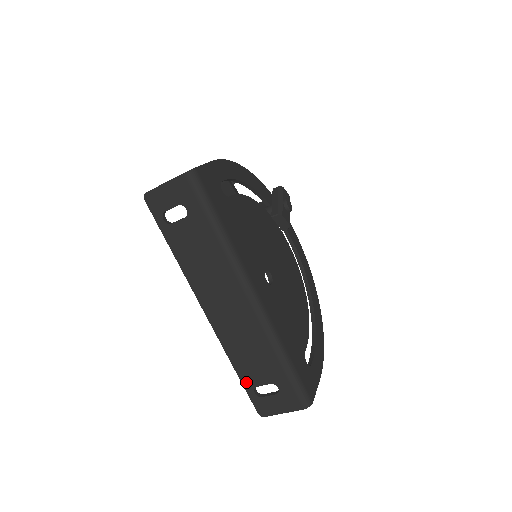
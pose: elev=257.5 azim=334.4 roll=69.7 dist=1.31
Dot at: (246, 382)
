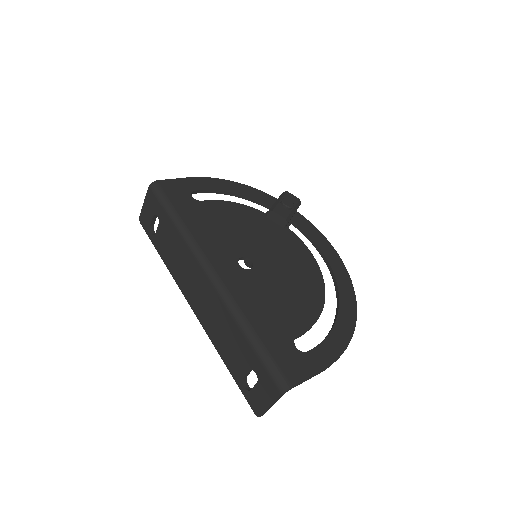
Dot at: (235, 375)
